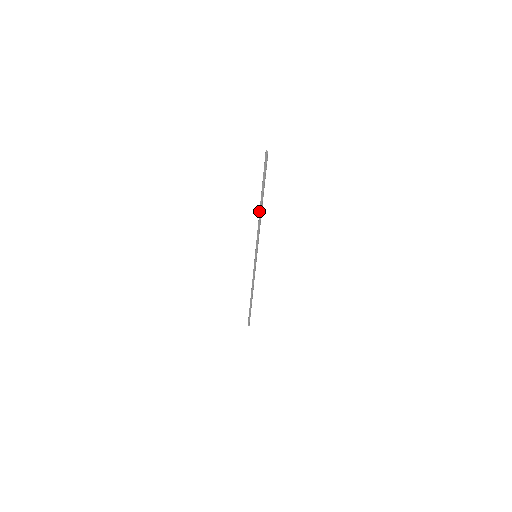
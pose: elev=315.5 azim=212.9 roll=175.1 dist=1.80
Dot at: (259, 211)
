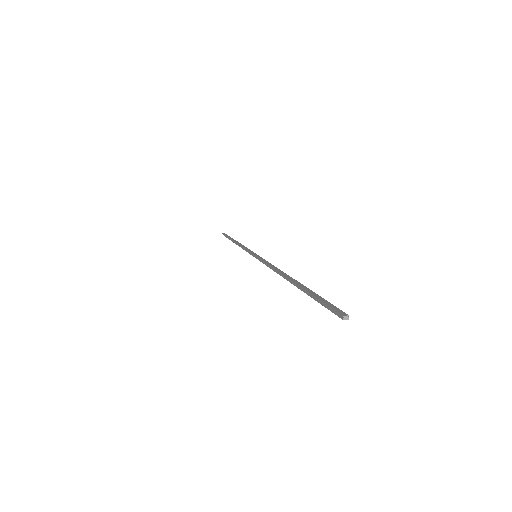
Dot at: occluded
